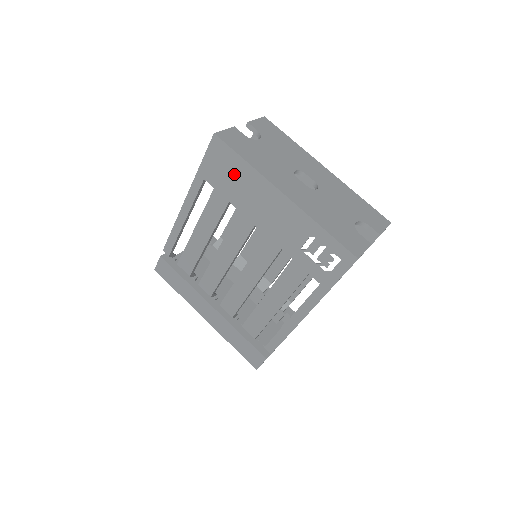
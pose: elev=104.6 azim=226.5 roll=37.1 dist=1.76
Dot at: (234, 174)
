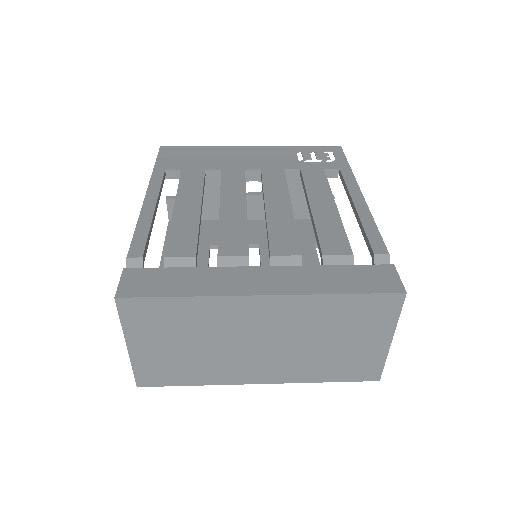
Dot at: (197, 155)
